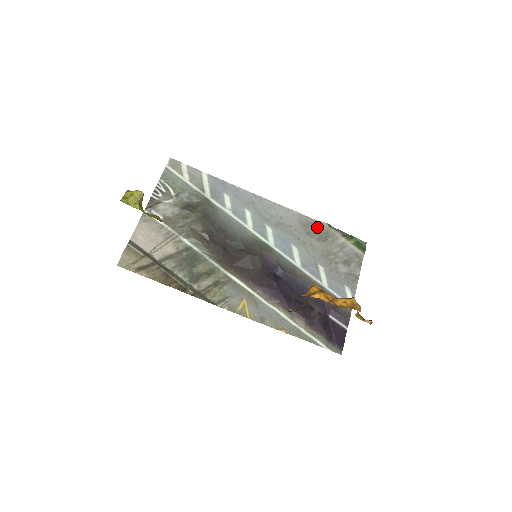
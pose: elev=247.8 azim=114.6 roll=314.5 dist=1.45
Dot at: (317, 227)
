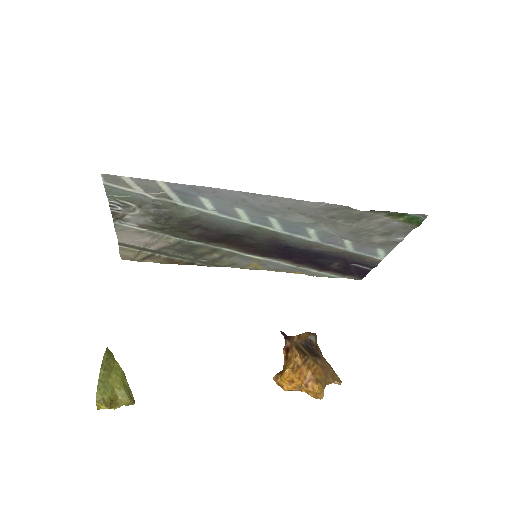
Dot at: (346, 212)
